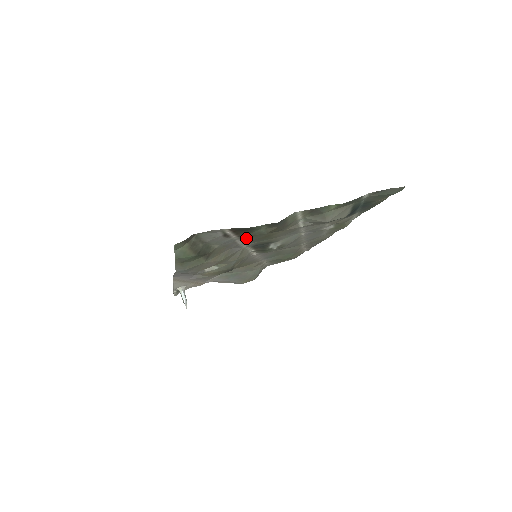
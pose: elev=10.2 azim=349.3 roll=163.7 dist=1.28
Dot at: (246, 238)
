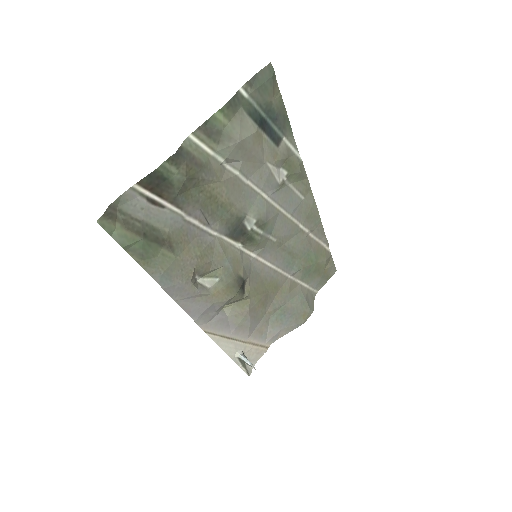
Dot at: (186, 206)
